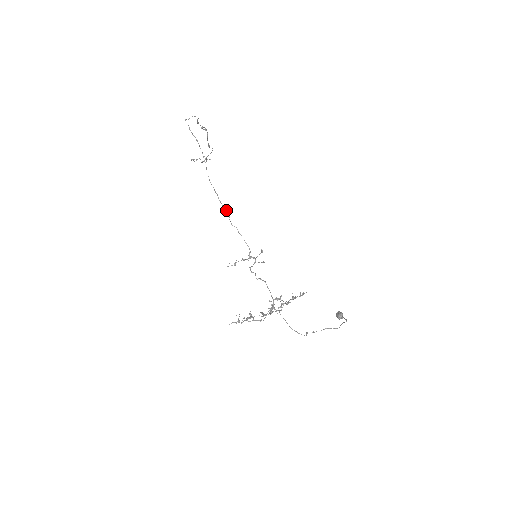
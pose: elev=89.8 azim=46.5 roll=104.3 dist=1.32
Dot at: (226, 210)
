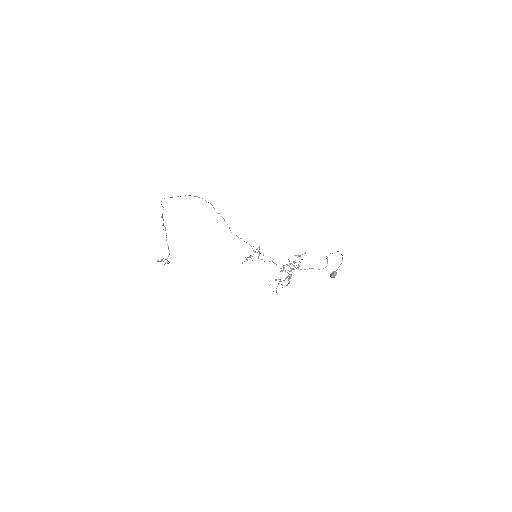
Dot at: occluded
